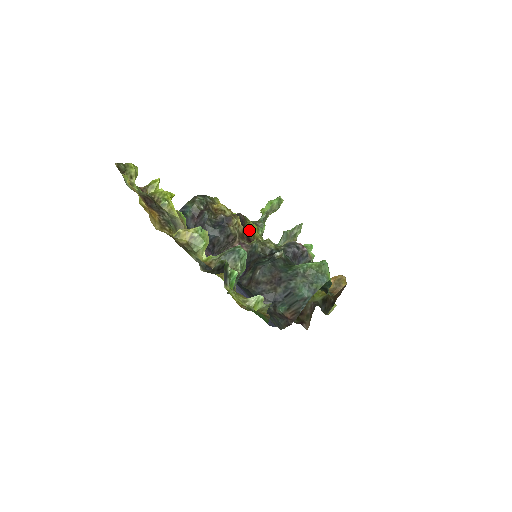
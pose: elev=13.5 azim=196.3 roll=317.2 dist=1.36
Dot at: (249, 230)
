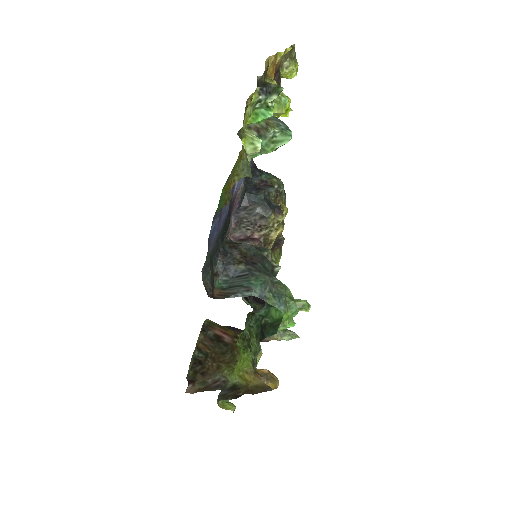
Dot at: (273, 255)
